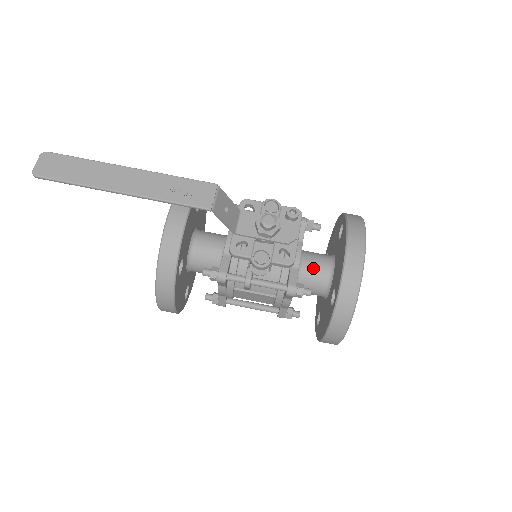
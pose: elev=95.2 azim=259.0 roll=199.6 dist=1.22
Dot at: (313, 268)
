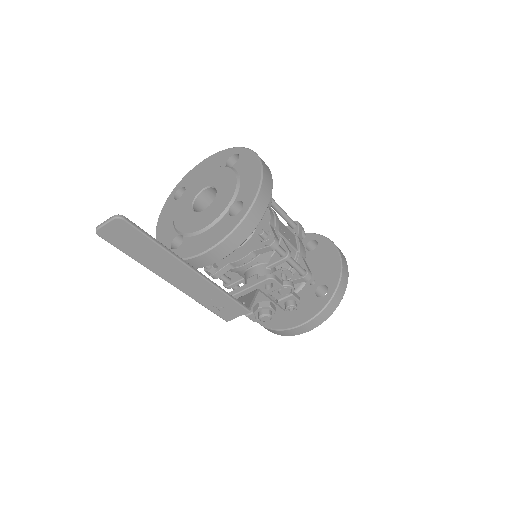
Dot at: occluded
